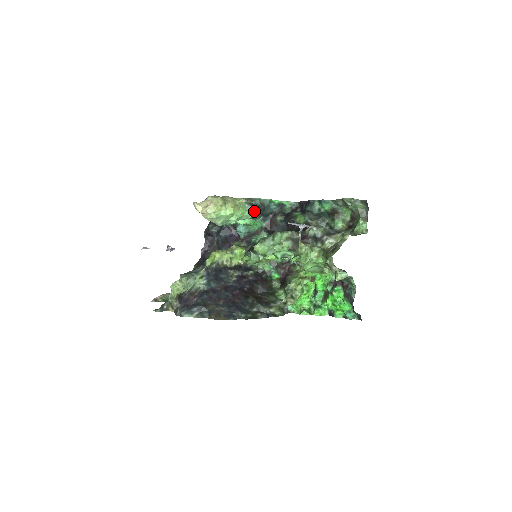
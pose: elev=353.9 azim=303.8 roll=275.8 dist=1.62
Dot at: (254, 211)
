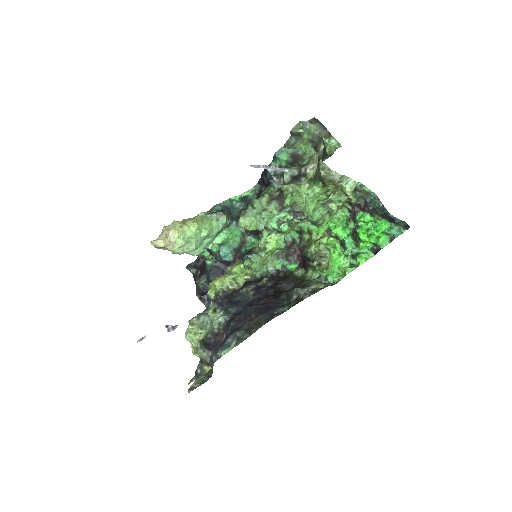
Dot at: (220, 216)
